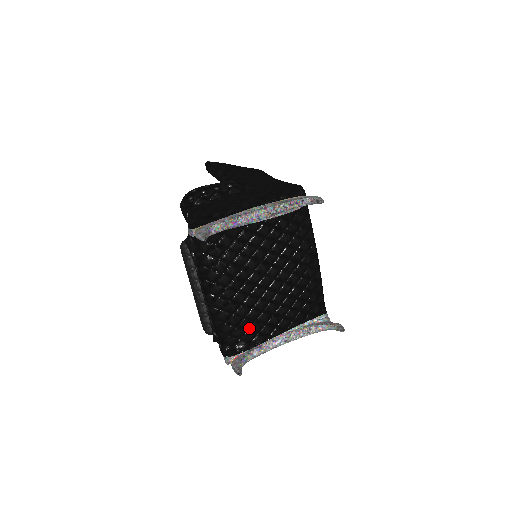
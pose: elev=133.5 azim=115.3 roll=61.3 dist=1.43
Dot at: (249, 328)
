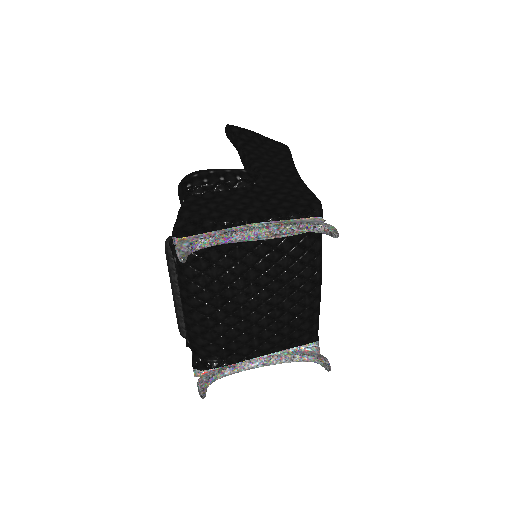
Dot at: (225, 346)
